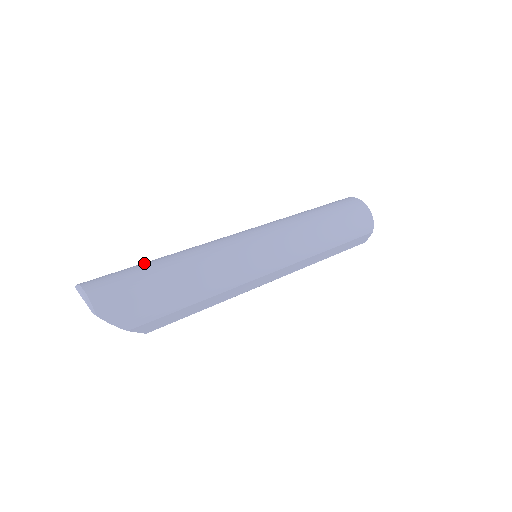
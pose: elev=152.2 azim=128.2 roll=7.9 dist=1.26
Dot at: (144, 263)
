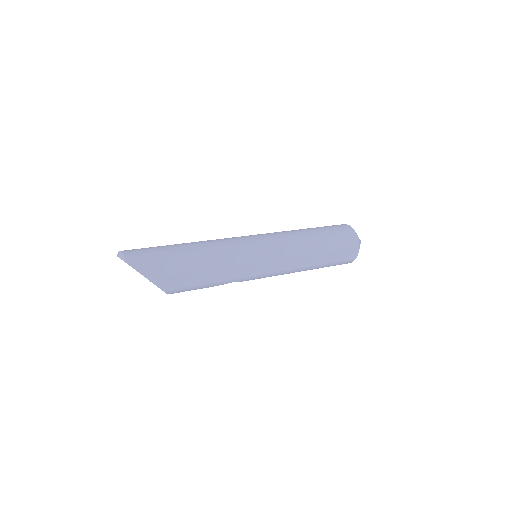
Dot at: occluded
